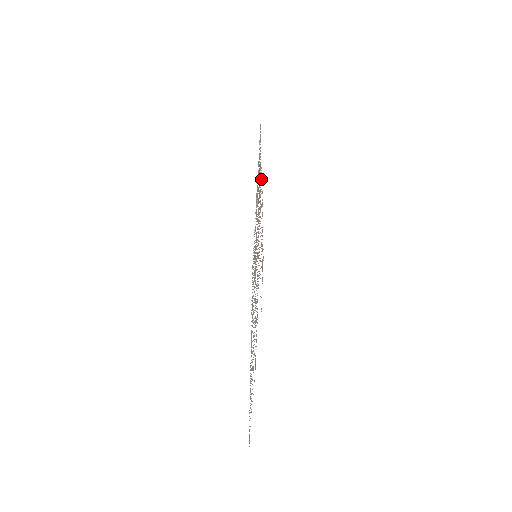
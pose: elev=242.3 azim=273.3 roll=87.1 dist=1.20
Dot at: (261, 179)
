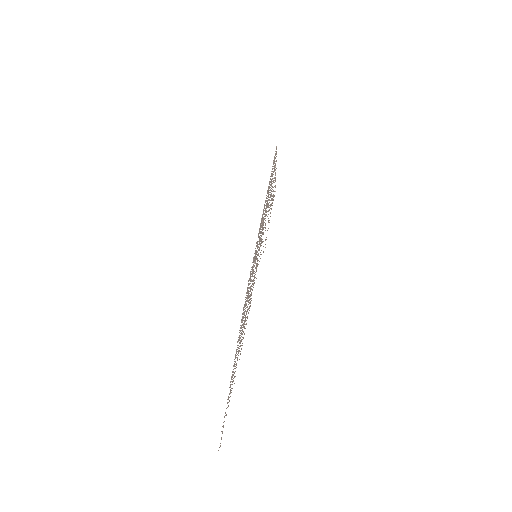
Dot at: (275, 166)
